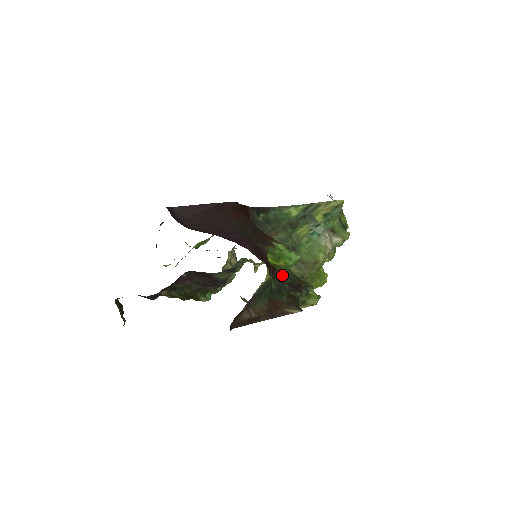
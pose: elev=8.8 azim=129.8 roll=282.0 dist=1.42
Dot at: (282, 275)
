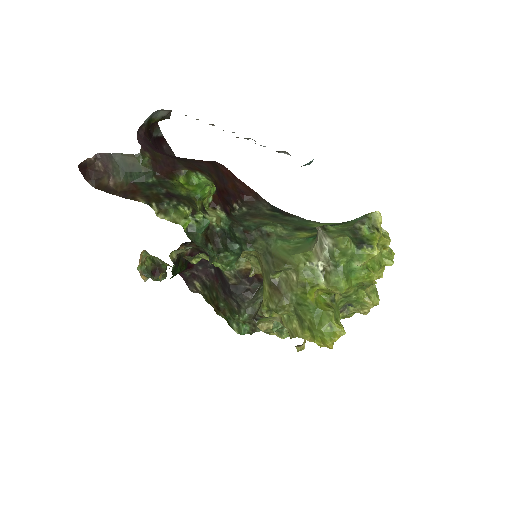
Dot at: (173, 187)
